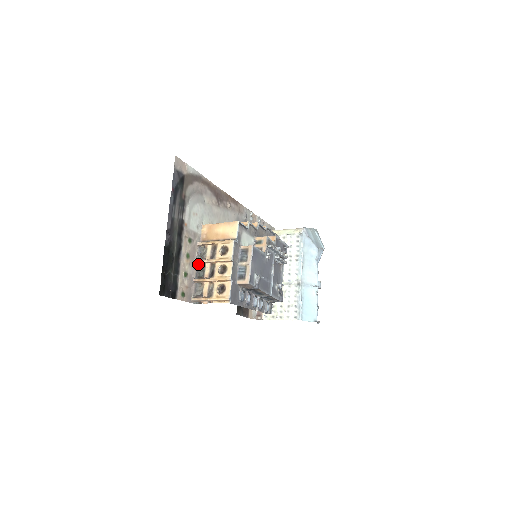
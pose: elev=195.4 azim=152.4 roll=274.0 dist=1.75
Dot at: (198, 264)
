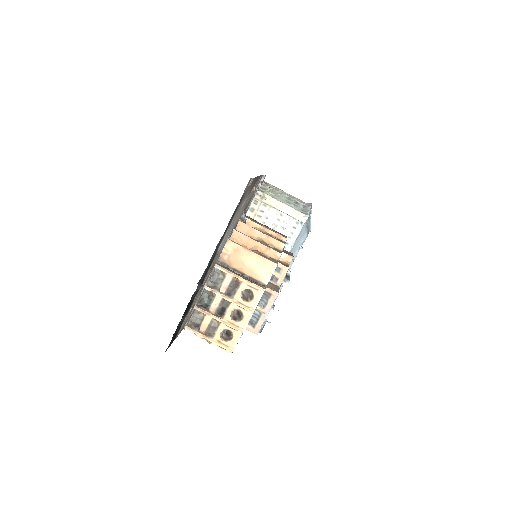
Dot at: (206, 287)
